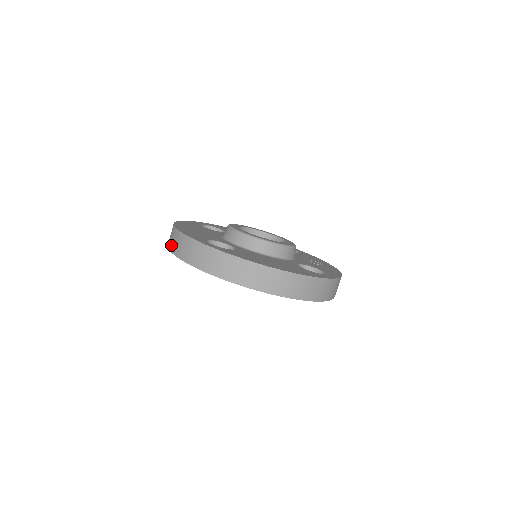
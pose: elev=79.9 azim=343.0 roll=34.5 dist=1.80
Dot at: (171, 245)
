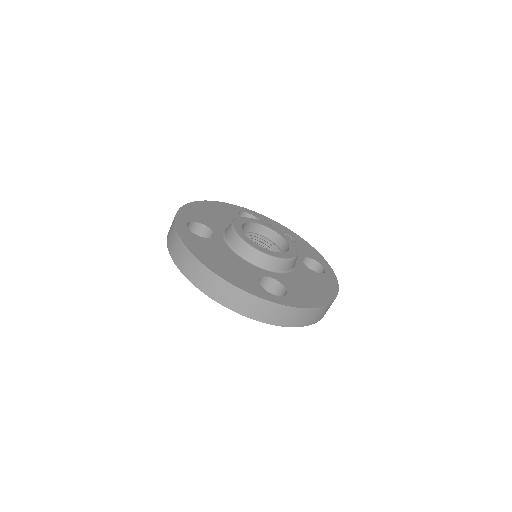
Dot at: (218, 297)
